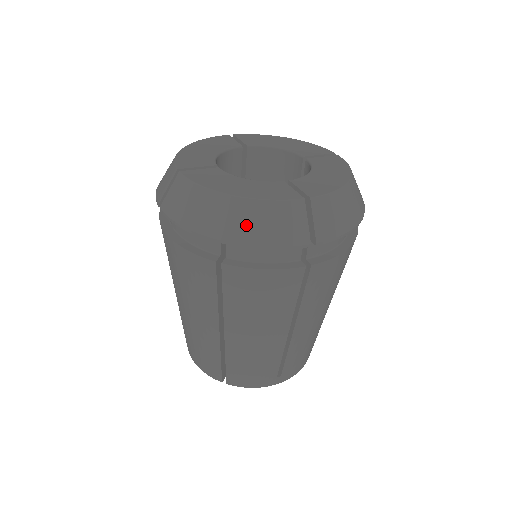
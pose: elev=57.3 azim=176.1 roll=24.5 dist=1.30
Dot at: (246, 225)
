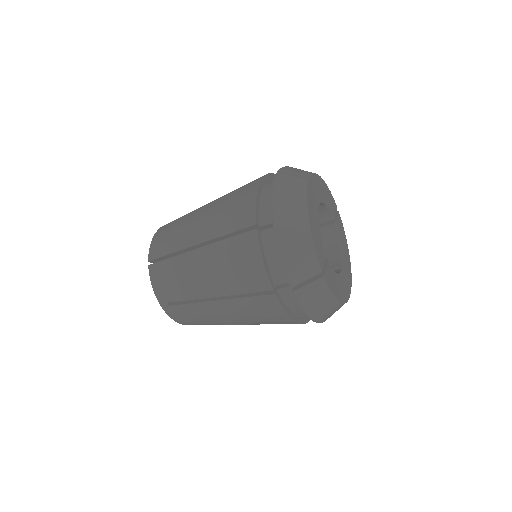
Dot at: (292, 237)
